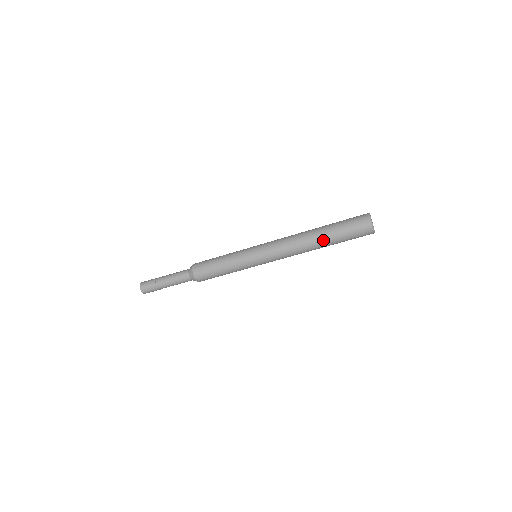
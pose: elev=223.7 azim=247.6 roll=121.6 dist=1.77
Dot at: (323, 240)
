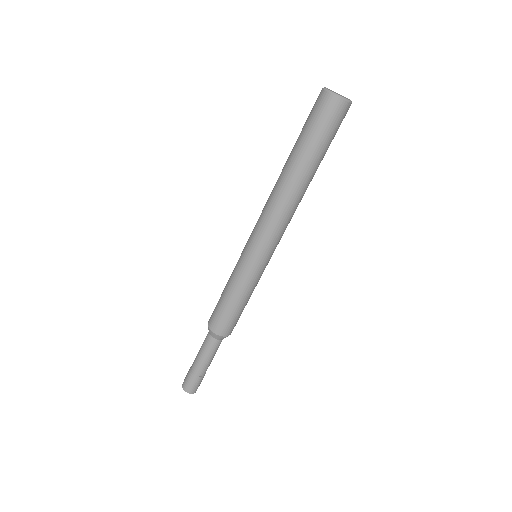
Dot at: (288, 160)
